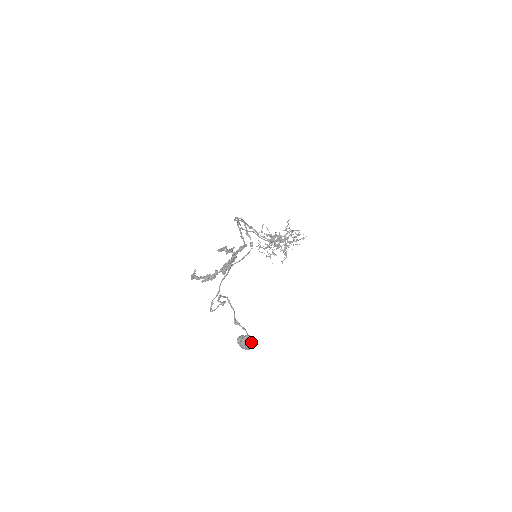
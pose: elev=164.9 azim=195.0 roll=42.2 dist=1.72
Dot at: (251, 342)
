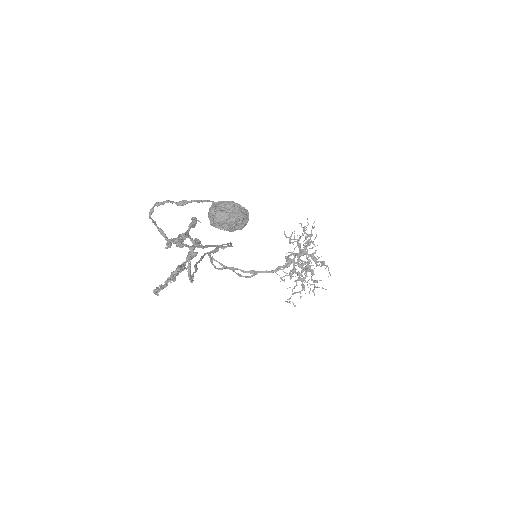
Dot at: (226, 202)
